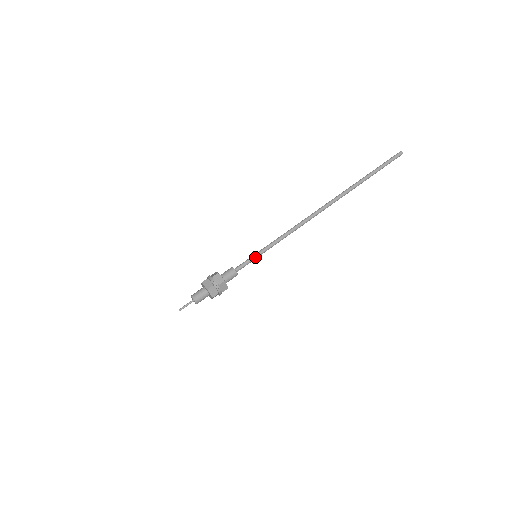
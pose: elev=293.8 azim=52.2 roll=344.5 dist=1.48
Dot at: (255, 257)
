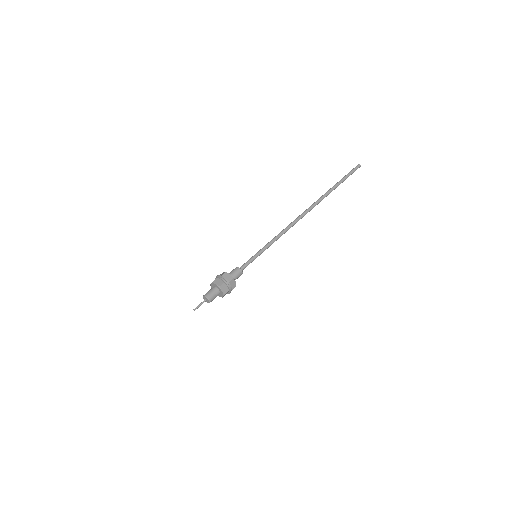
Dot at: (256, 257)
